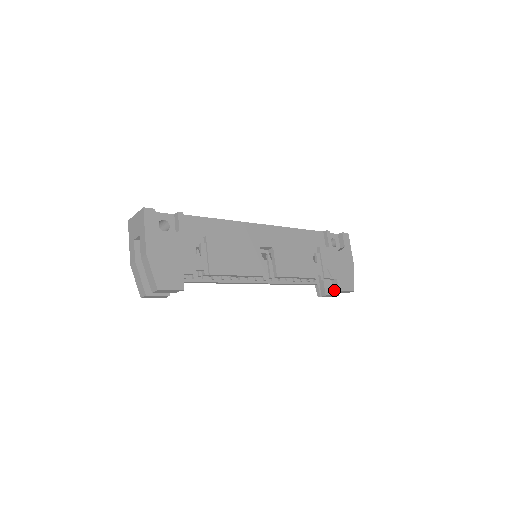
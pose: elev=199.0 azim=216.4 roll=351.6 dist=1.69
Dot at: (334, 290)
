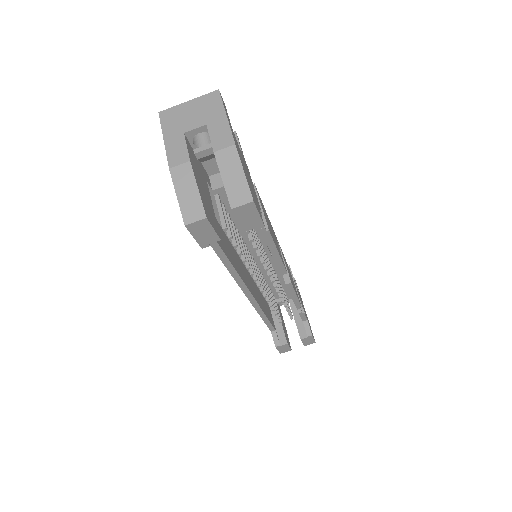
Dot at: (302, 335)
